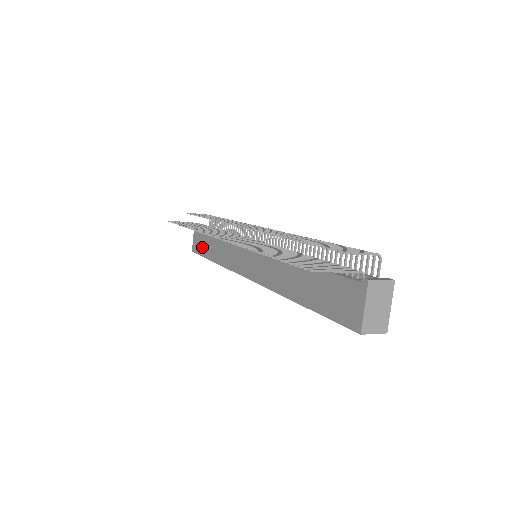
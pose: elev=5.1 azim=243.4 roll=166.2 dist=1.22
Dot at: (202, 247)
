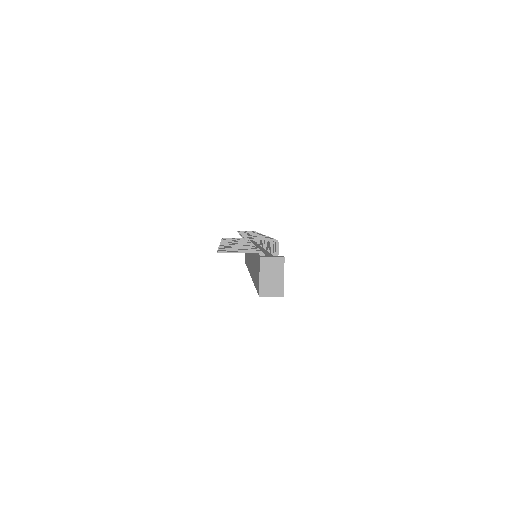
Dot at: (245, 256)
